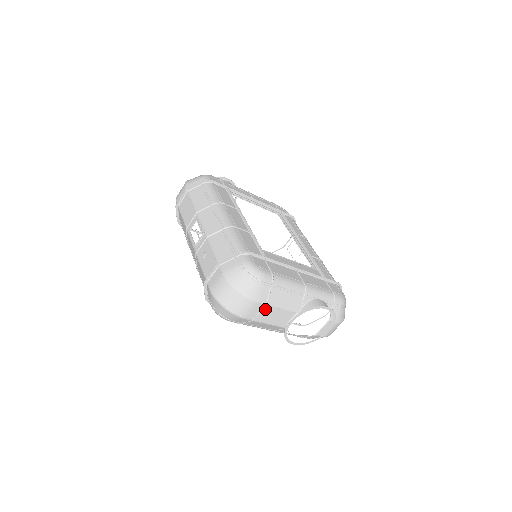
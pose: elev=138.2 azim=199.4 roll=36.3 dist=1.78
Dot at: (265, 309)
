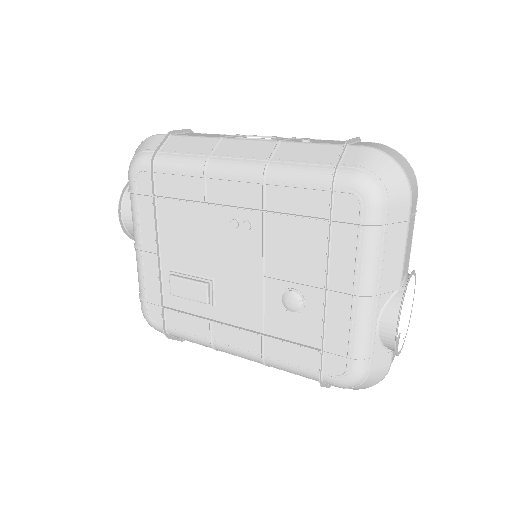
Dot at: (413, 218)
